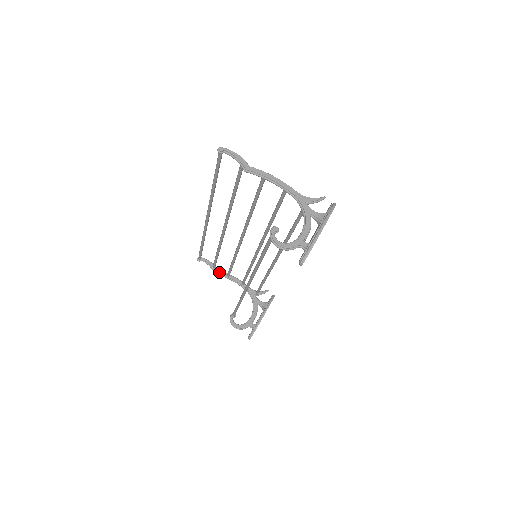
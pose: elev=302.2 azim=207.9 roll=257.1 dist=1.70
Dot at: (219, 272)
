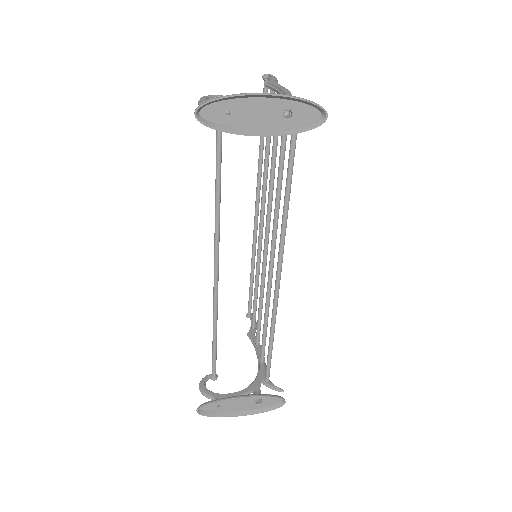
Dot at: (252, 335)
